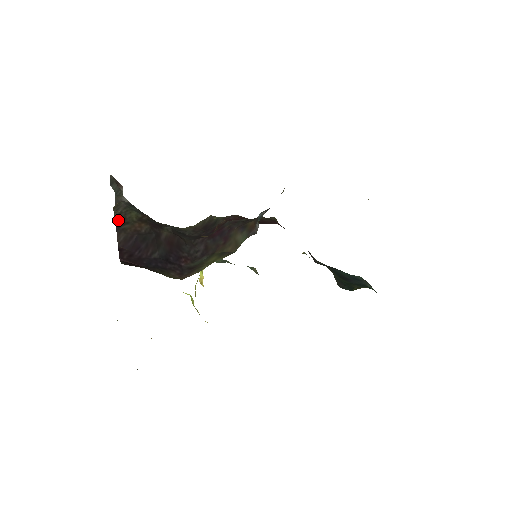
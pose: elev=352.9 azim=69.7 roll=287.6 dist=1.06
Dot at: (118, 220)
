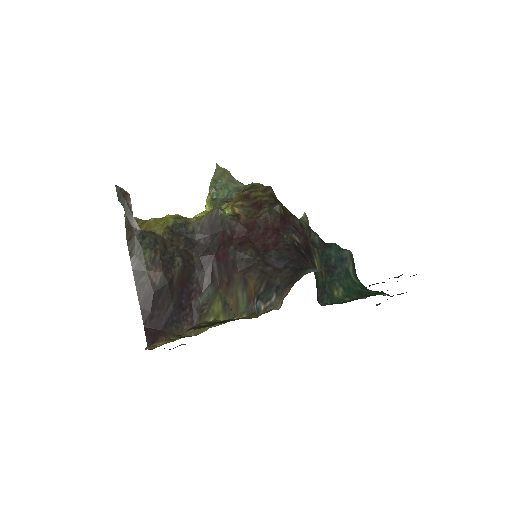
Dot at: (135, 269)
